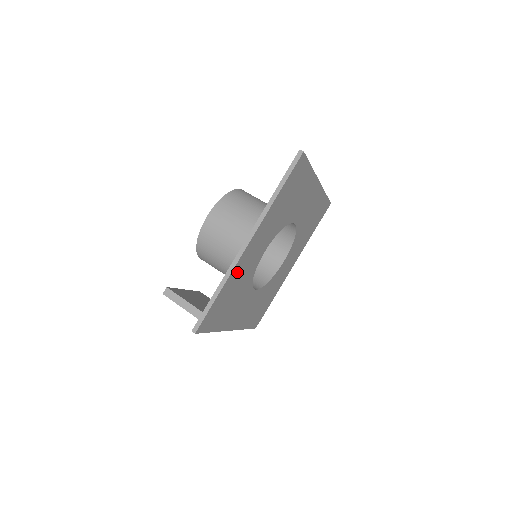
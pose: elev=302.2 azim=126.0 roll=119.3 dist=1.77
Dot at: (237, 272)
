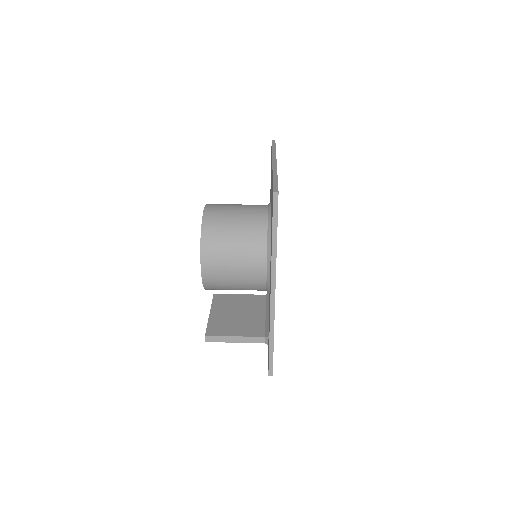
Dot at: occluded
